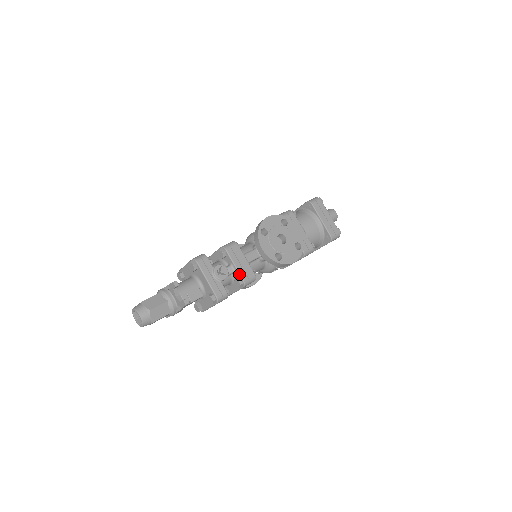
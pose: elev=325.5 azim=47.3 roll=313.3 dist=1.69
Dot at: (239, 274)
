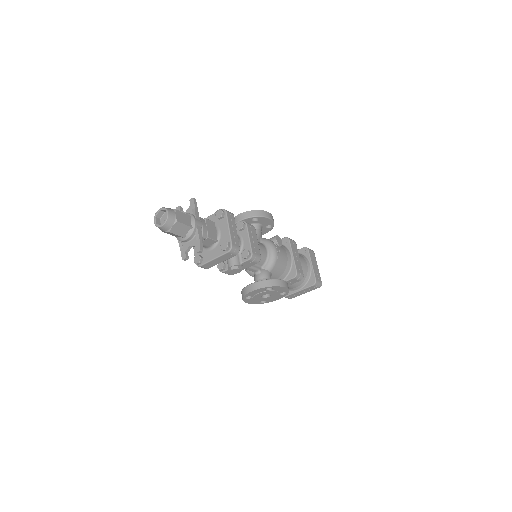
Dot at: (236, 225)
